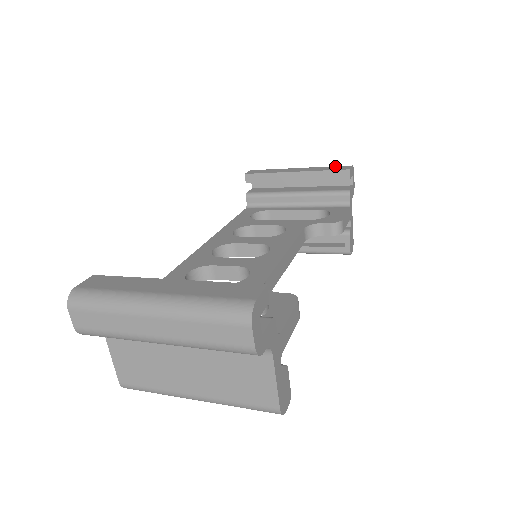
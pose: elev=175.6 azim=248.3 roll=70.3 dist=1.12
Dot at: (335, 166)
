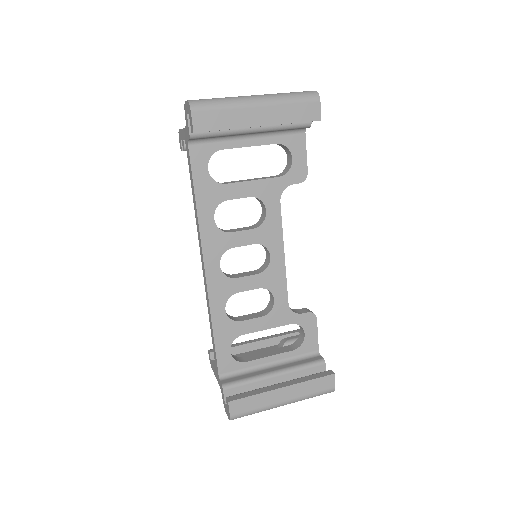
Dot at: (302, 103)
